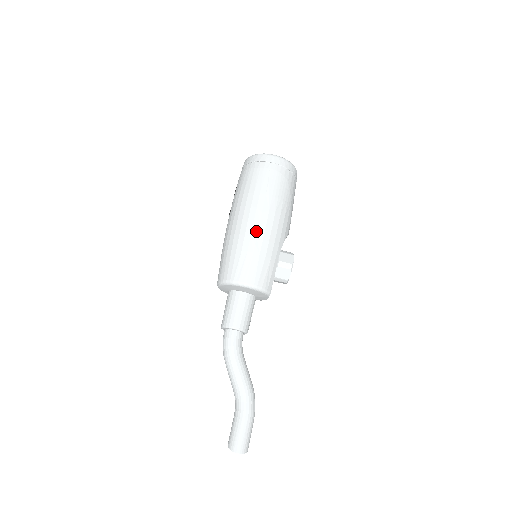
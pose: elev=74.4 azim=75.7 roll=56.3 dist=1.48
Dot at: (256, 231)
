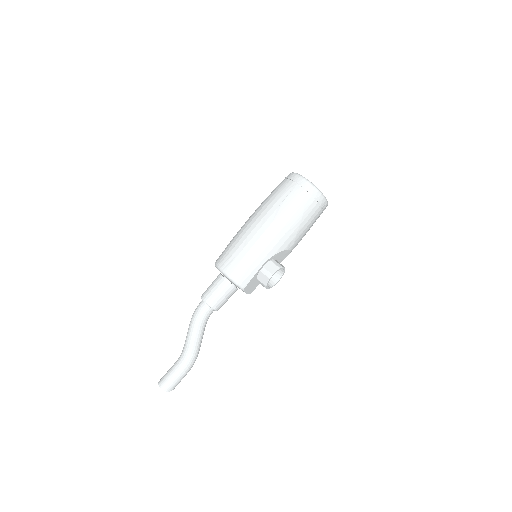
Dot at: (253, 235)
